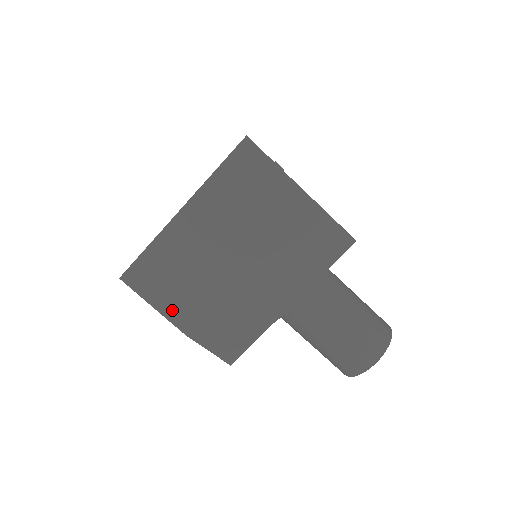
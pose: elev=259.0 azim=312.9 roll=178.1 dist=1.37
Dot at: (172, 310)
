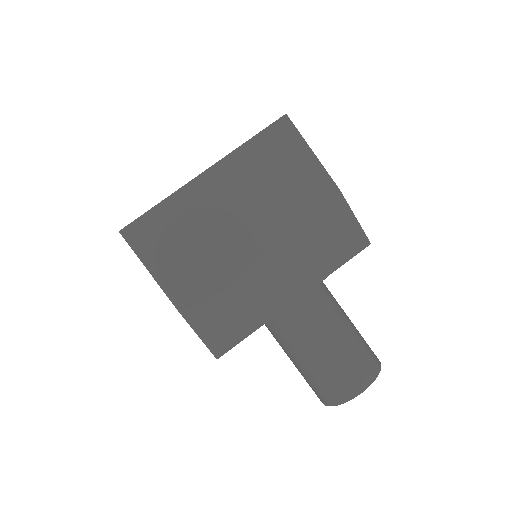
Dot at: (169, 278)
